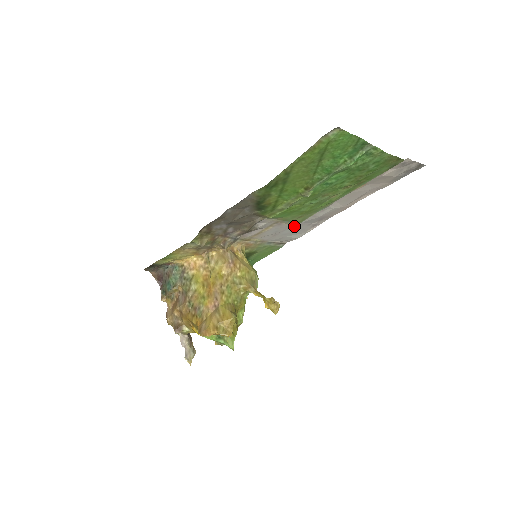
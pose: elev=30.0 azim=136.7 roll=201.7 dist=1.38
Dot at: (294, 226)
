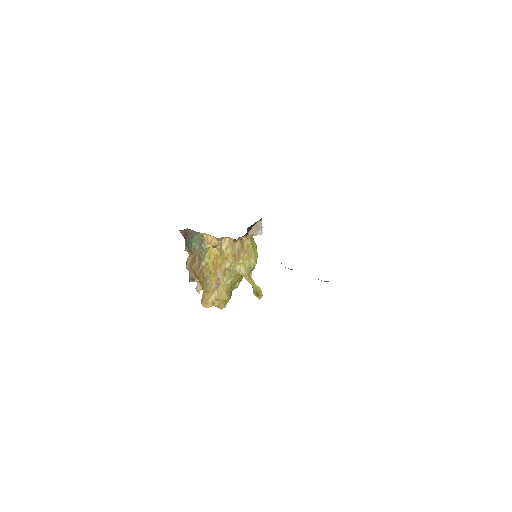
Dot at: occluded
